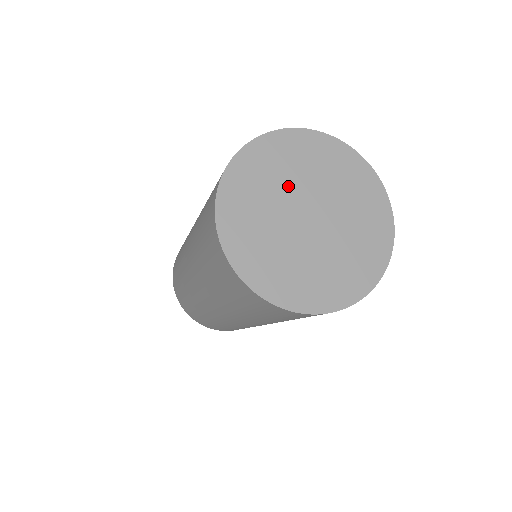
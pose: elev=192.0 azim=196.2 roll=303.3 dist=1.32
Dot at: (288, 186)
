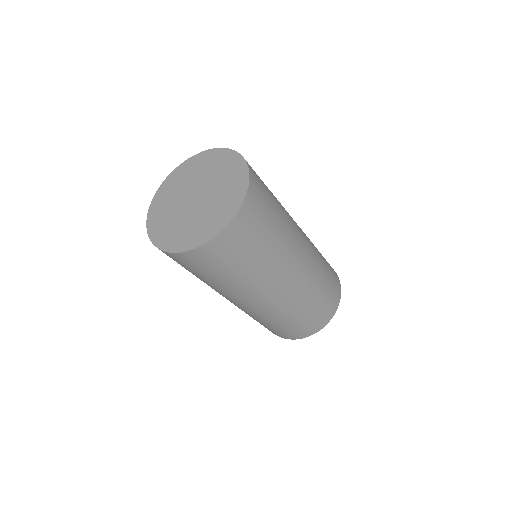
Dot at: (179, 195)
